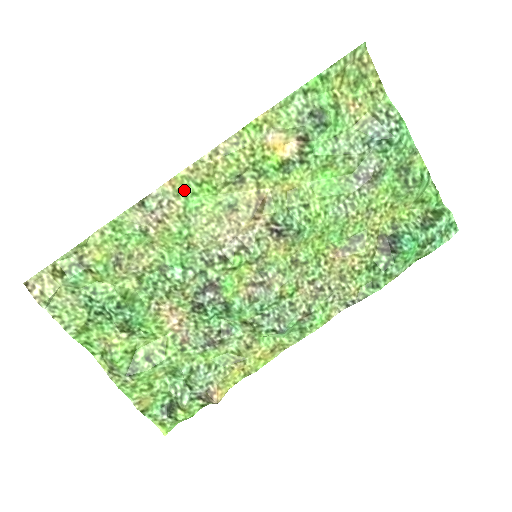
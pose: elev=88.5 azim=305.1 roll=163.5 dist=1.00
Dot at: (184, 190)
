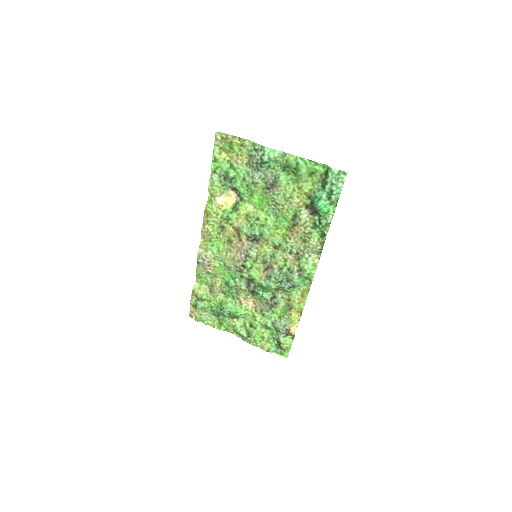
Dot at: (208, 247)
